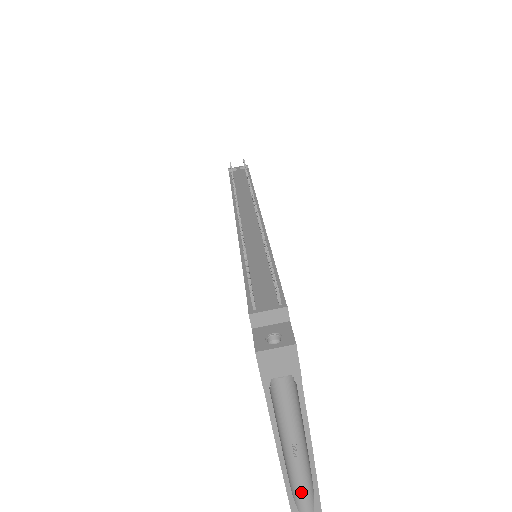
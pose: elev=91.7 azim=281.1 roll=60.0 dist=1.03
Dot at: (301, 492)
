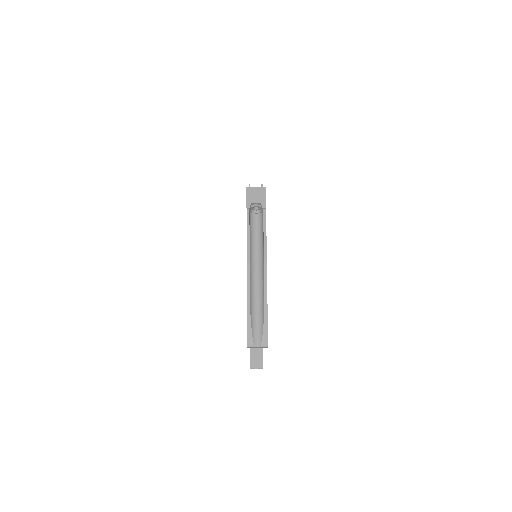
Dot at: (256, 317)
